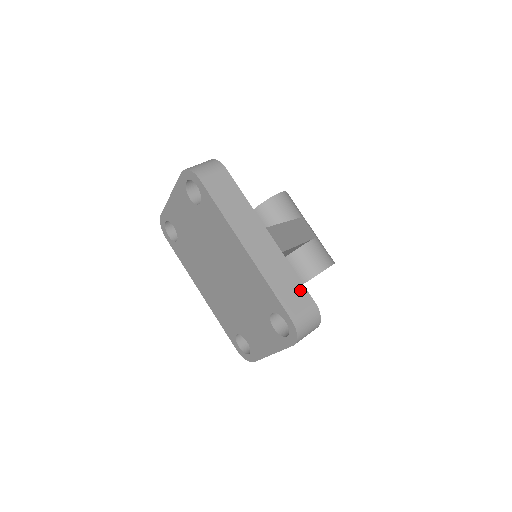
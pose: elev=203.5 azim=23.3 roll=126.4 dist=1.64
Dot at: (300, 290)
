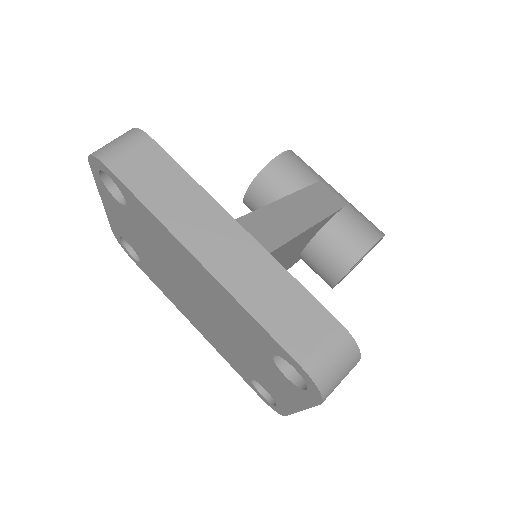
Dot at: (309, 308)
